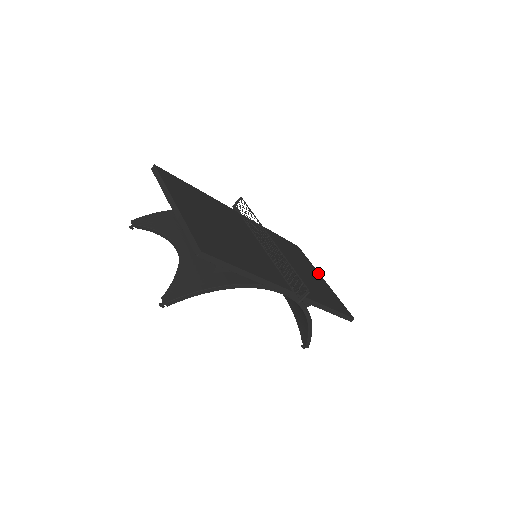
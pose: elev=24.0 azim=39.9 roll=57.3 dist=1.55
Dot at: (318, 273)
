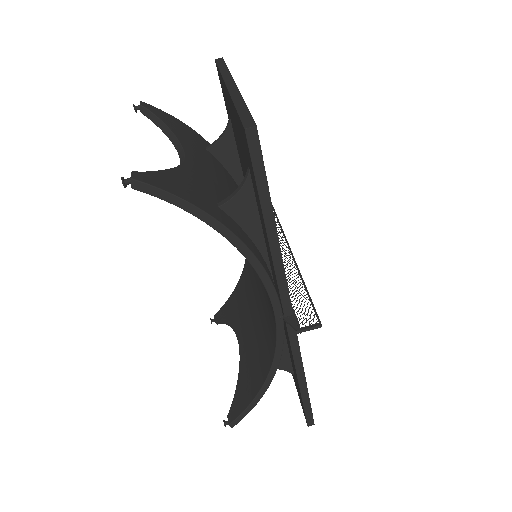
Dot at: occluded
